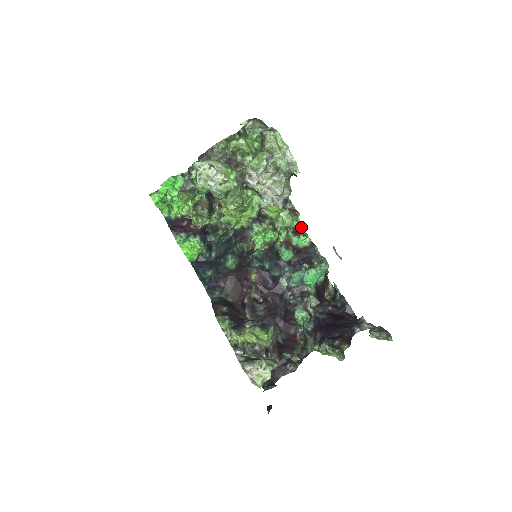
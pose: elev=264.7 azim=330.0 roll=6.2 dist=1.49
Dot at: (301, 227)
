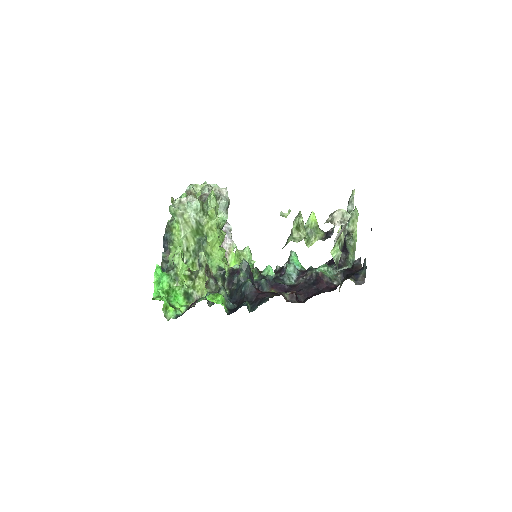
Dot at: occluded
